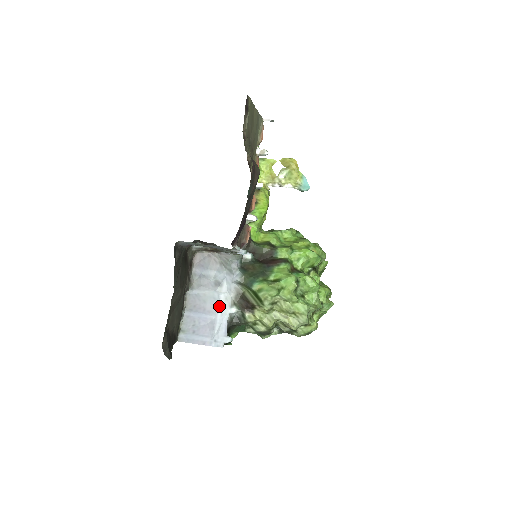
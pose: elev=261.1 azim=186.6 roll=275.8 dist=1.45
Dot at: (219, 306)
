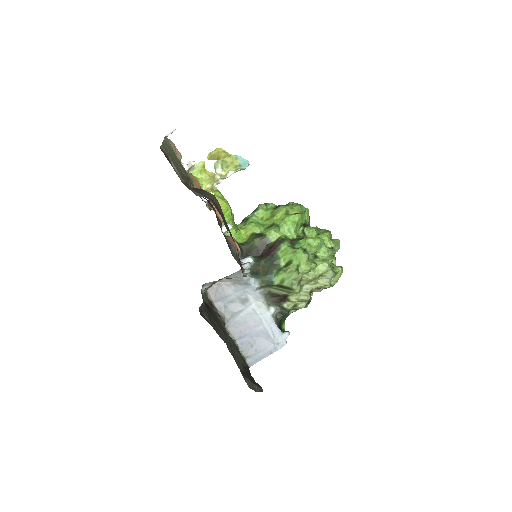
Dot at: (259, 317)
